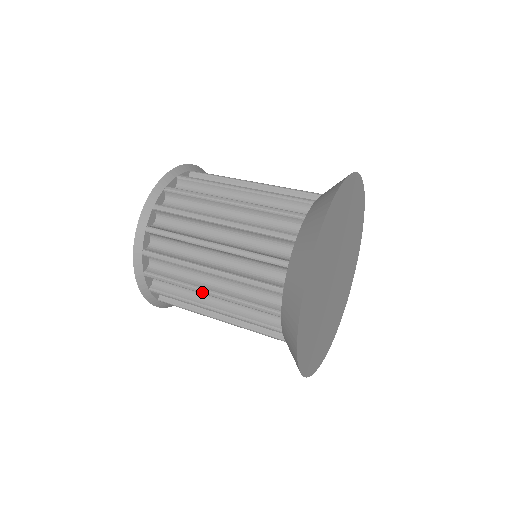
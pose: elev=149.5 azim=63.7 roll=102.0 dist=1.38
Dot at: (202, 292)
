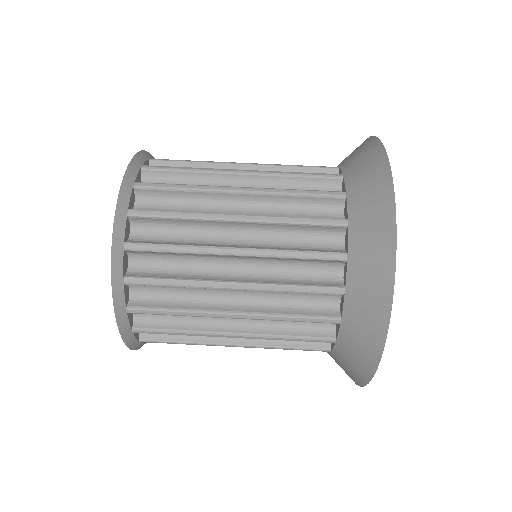
Dot at: occluded
